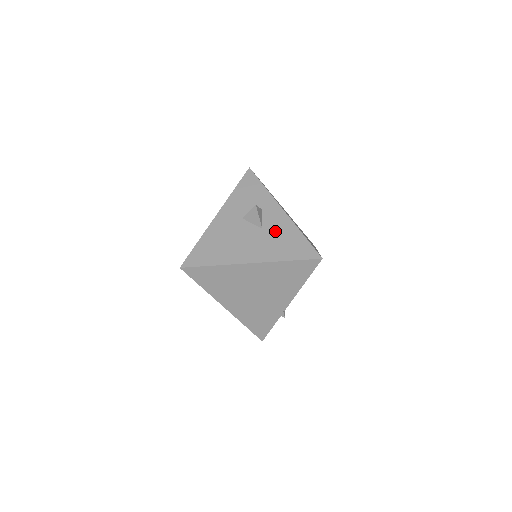
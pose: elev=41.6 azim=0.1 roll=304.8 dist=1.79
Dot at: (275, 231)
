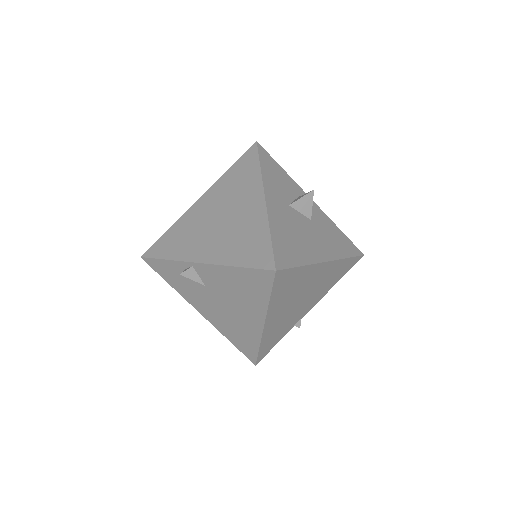
Dot at: (321, 224)
